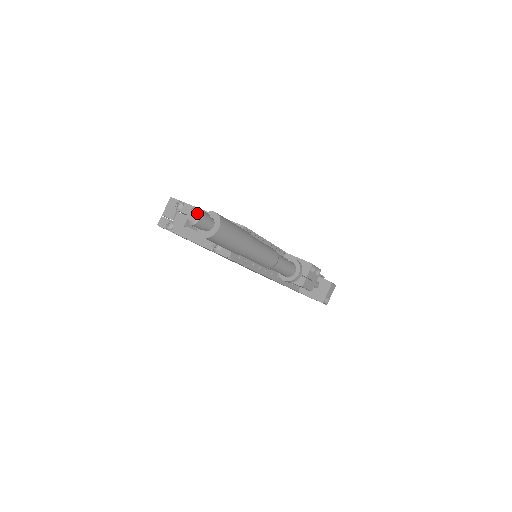
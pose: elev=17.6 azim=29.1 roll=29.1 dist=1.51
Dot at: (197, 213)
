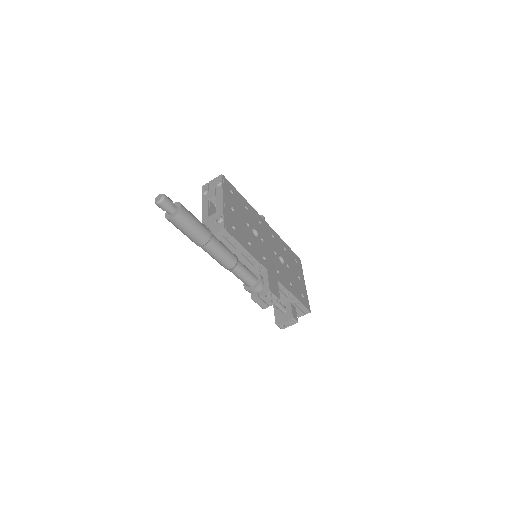
Dot at: (160, 199)
